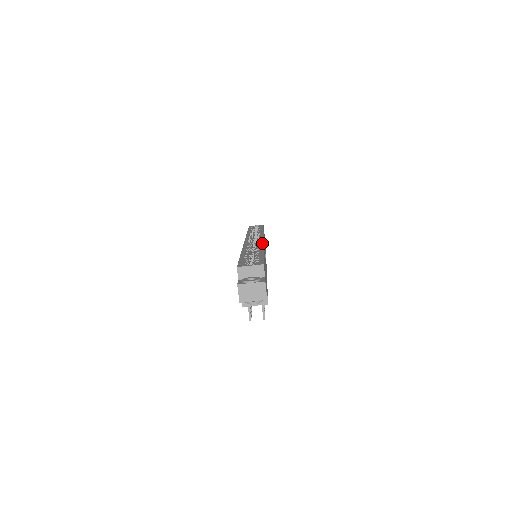
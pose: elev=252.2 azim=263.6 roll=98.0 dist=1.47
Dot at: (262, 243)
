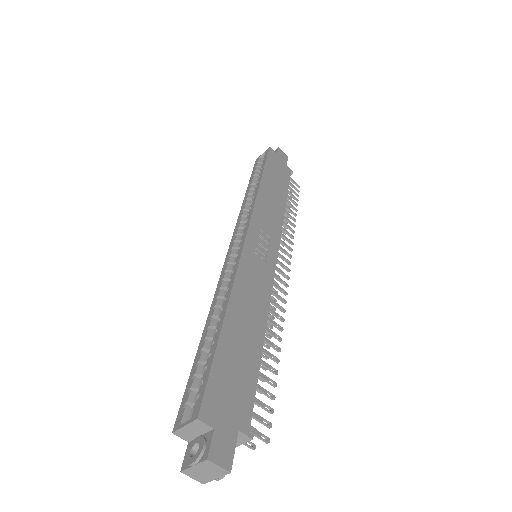
Dot at: (236, 267)
